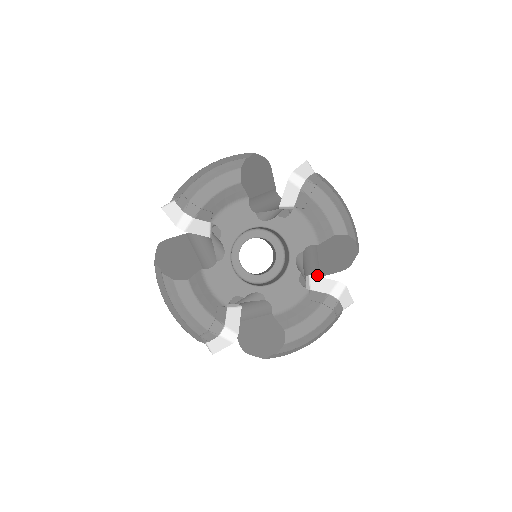
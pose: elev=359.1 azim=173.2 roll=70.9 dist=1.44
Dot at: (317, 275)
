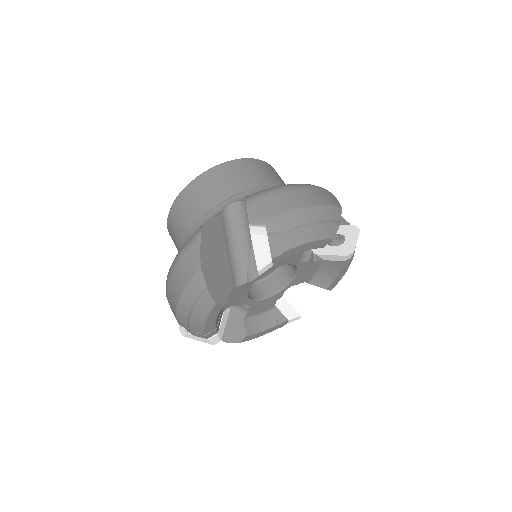
Dot at: occluded
